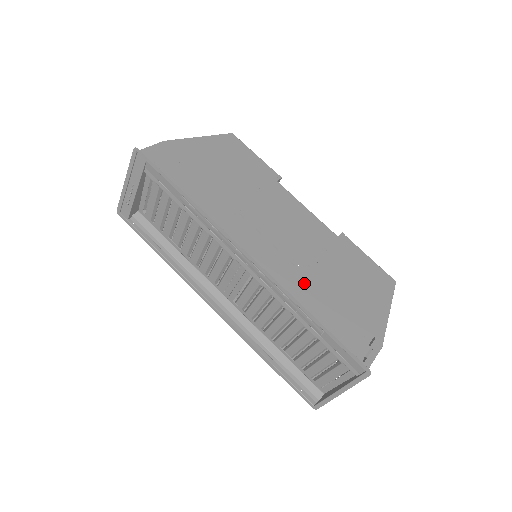
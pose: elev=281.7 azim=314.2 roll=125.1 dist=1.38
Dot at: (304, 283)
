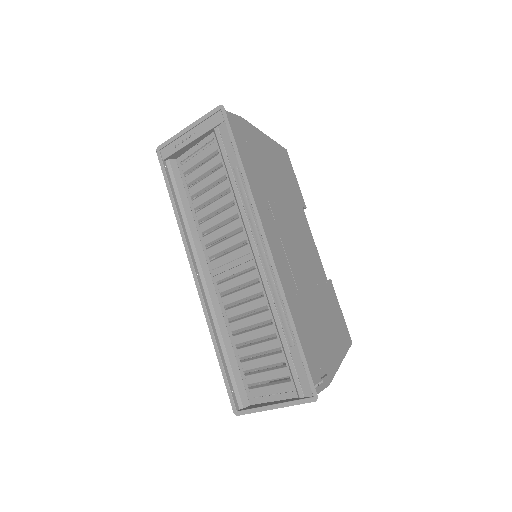
Dot at: (296, 297)
